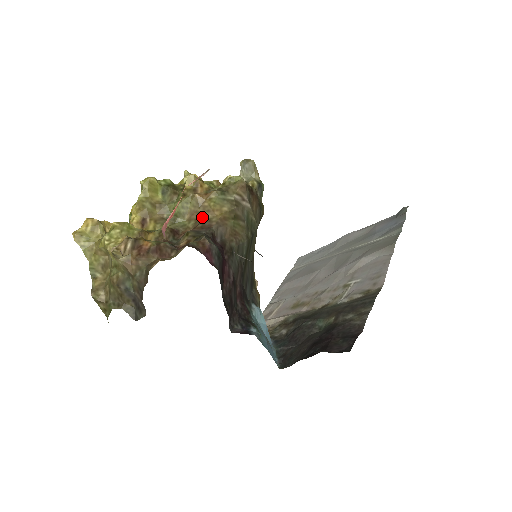
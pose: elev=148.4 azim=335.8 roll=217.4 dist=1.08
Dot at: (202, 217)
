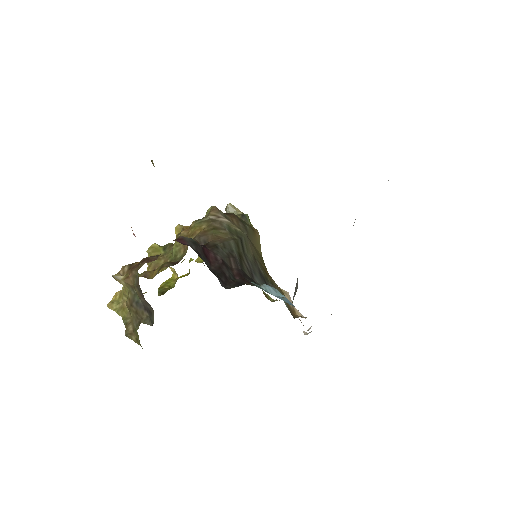
Dot at: occluded
